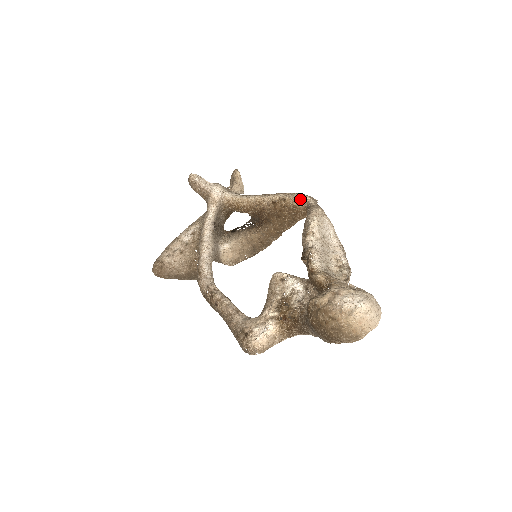
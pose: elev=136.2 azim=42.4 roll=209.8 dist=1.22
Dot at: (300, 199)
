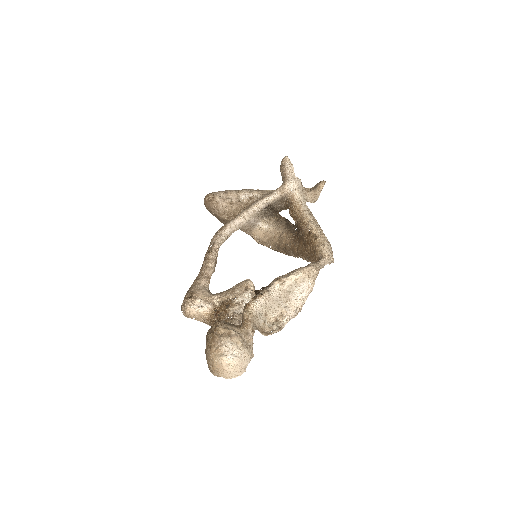
Dot at: (322, 249)
